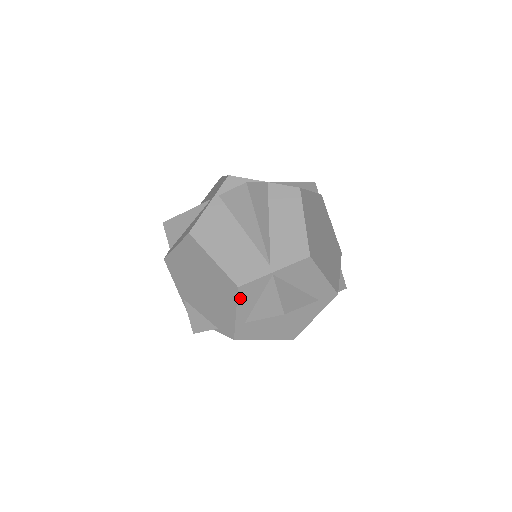
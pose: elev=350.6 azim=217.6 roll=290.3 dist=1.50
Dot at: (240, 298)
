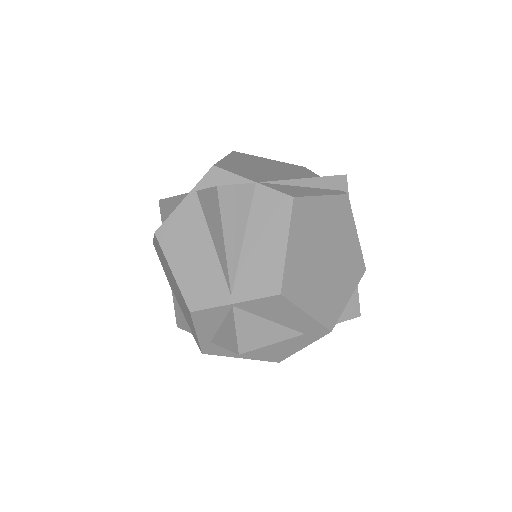
Dot at: (196, 321)
